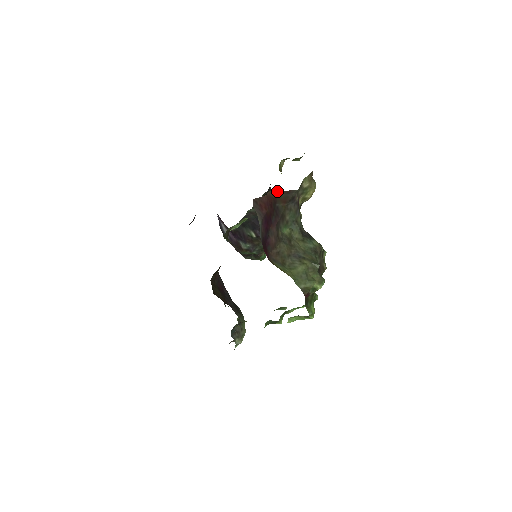
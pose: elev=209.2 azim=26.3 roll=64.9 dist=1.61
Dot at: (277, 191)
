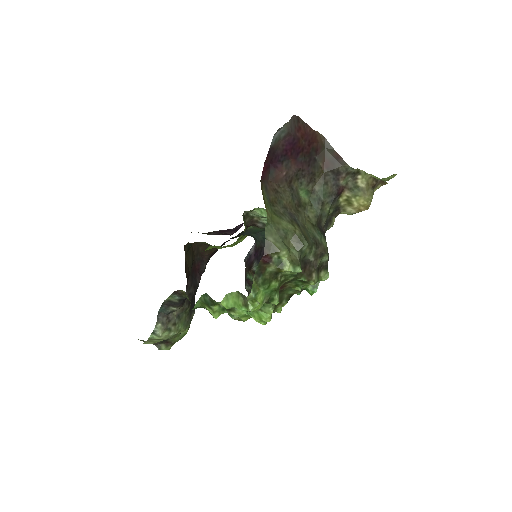
Dot at: (327, 143)
